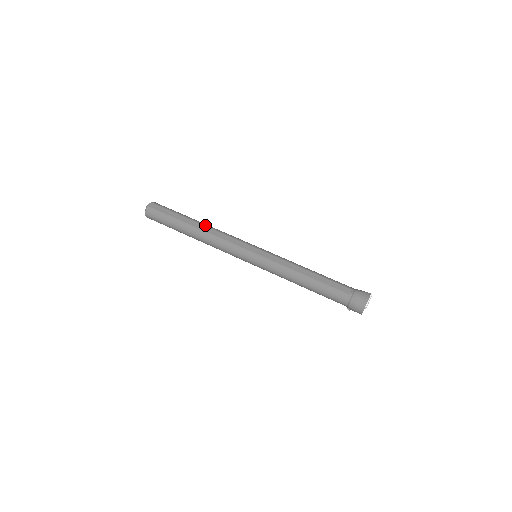
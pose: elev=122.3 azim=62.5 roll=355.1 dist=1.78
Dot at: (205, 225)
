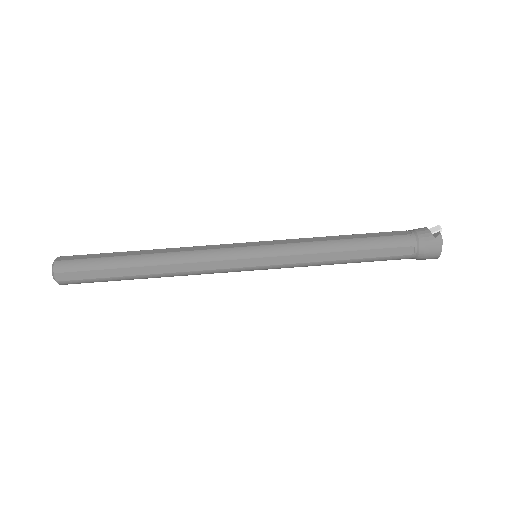
Dot at: (158, 264)
